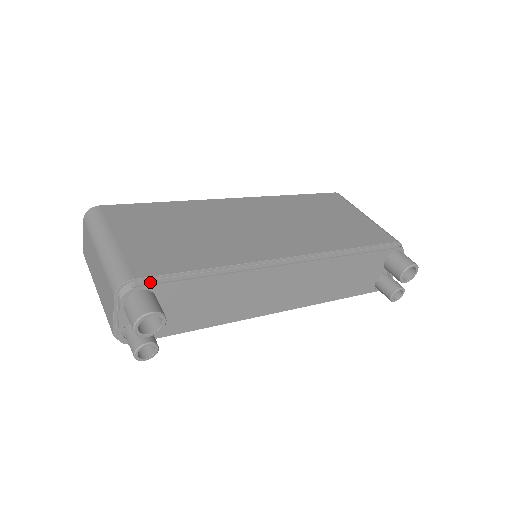
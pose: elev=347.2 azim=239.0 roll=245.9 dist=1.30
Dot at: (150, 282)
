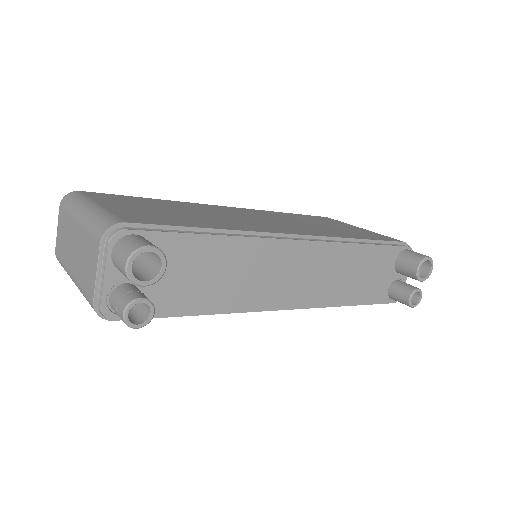
Dot at: (145, 230)
